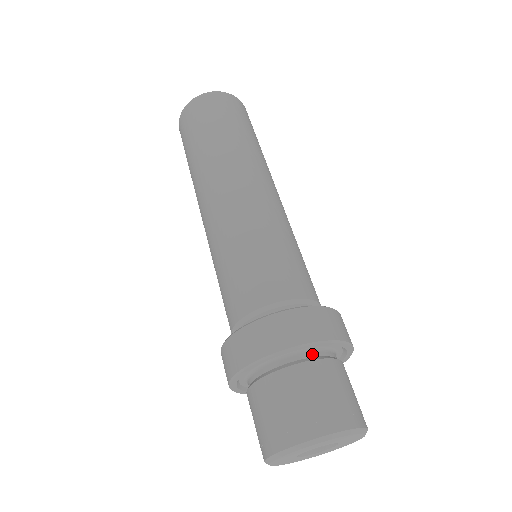
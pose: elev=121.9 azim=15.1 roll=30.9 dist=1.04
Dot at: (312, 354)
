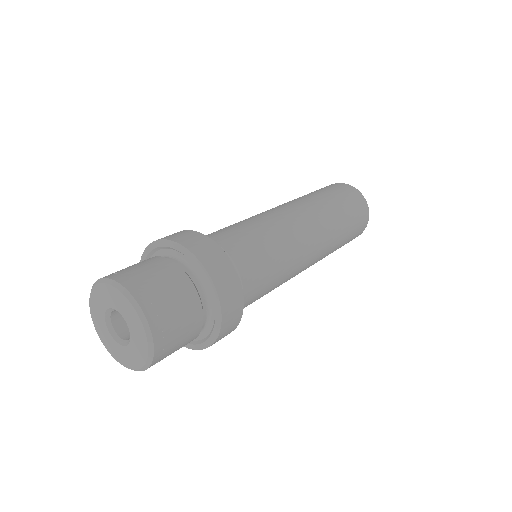
Dot at: (201, 293)
